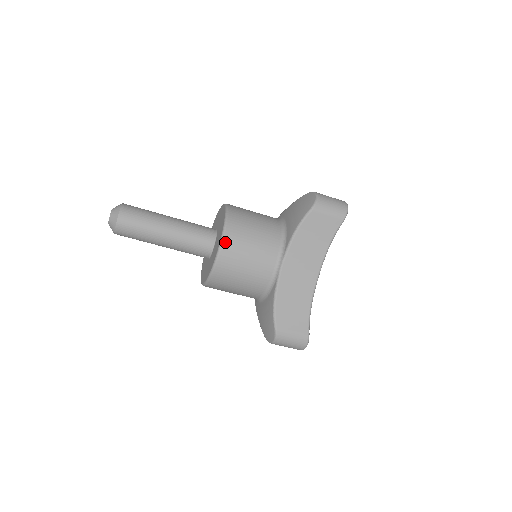
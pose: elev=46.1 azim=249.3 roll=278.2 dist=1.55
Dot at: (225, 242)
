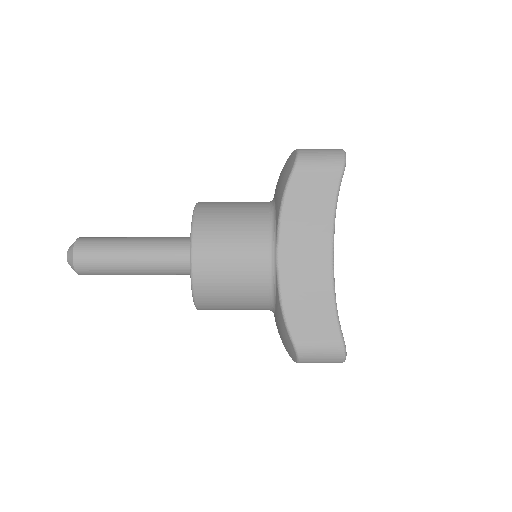
Dot at: (196, 245)
